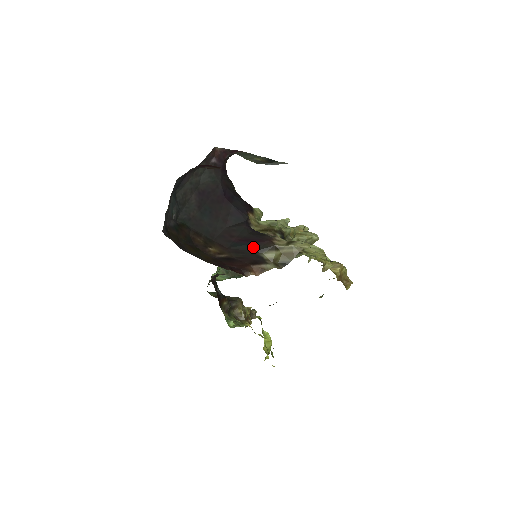
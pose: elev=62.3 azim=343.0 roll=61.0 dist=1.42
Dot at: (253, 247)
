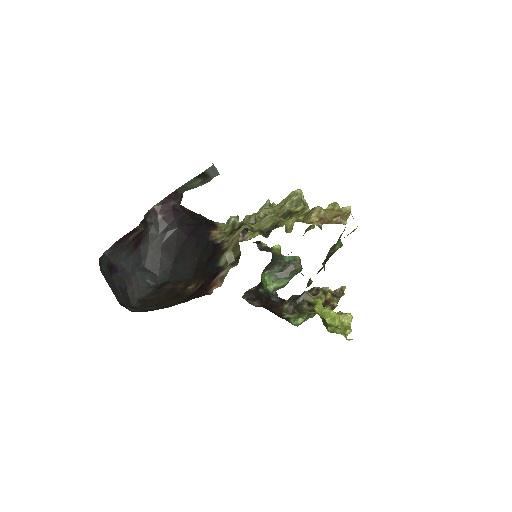
Dot at: (213, 262)
